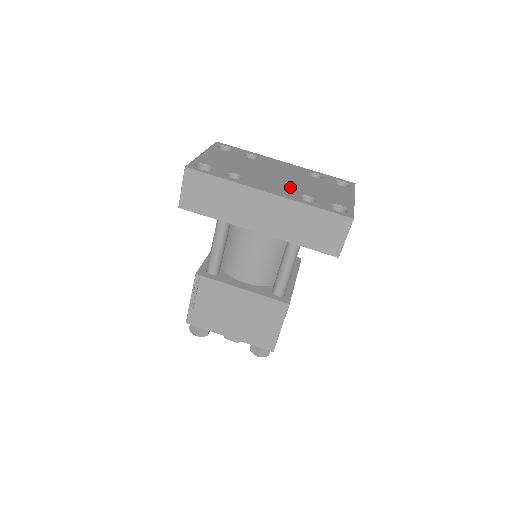
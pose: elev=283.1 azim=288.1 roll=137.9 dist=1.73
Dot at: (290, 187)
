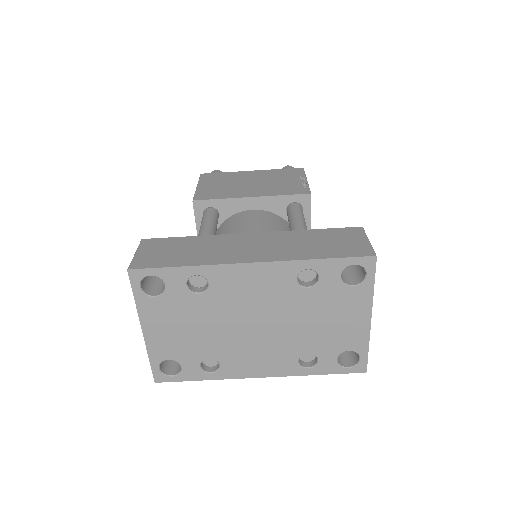
Dot at: (280, 347)
